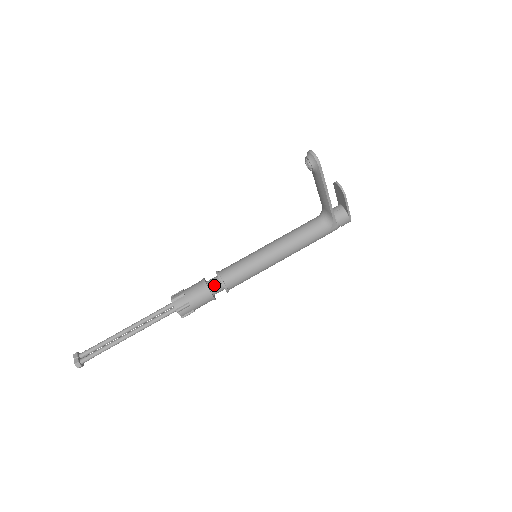
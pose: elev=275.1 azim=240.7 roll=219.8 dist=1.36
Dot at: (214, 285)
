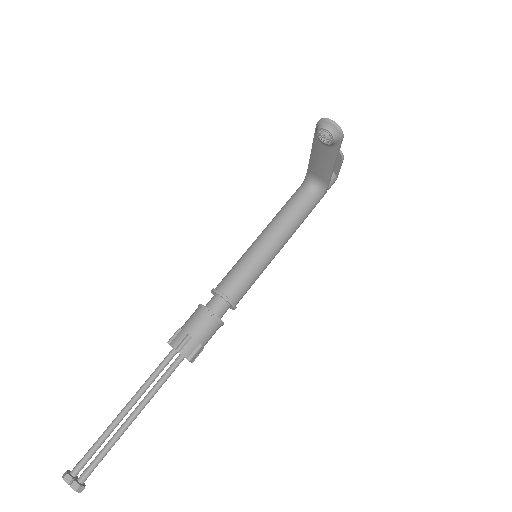
Dot at: (220, 309)
